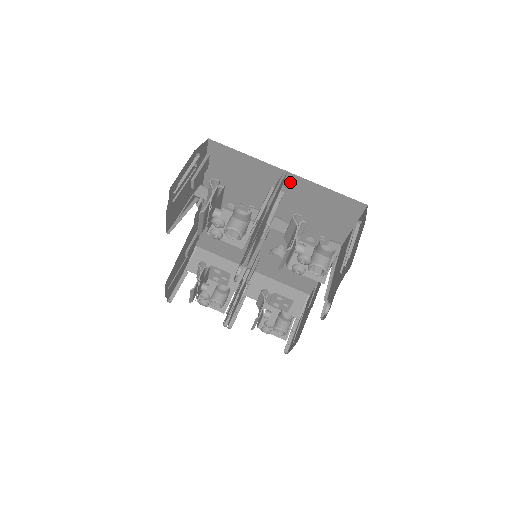
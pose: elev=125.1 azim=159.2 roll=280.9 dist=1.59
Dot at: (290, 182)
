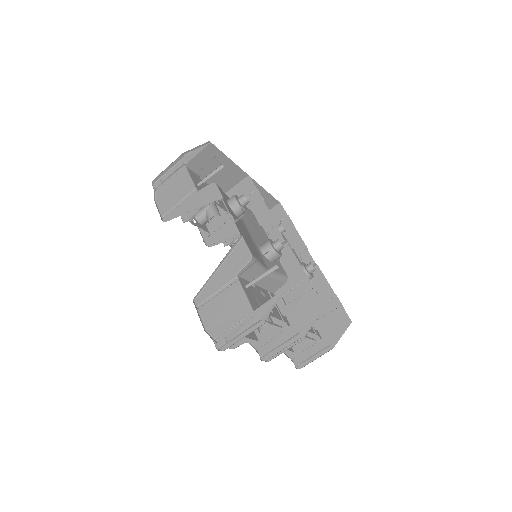
Dot at: occluded
